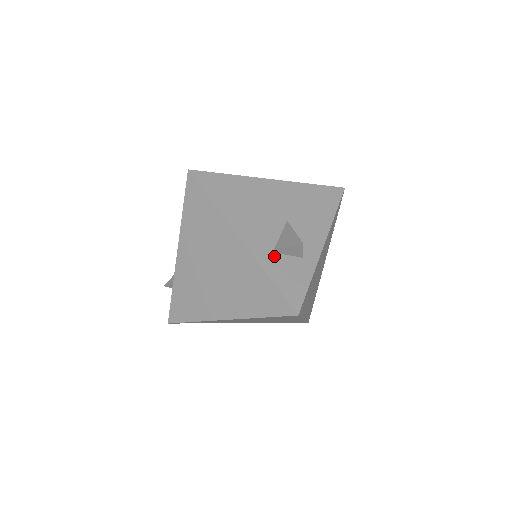
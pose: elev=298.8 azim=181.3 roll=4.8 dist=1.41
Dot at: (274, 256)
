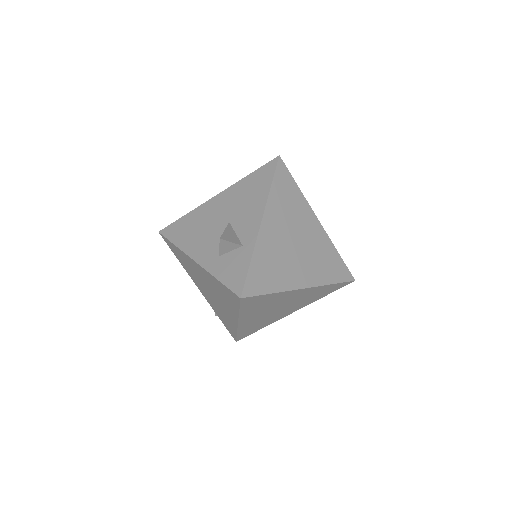
Dot at: (220, 259)
